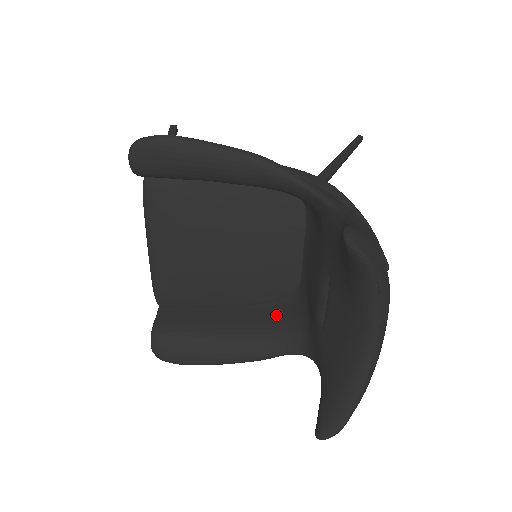
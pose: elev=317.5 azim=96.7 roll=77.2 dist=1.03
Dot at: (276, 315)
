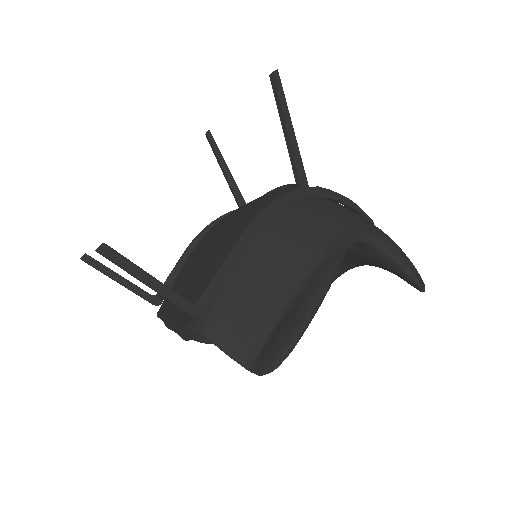
Dot at: occluded
